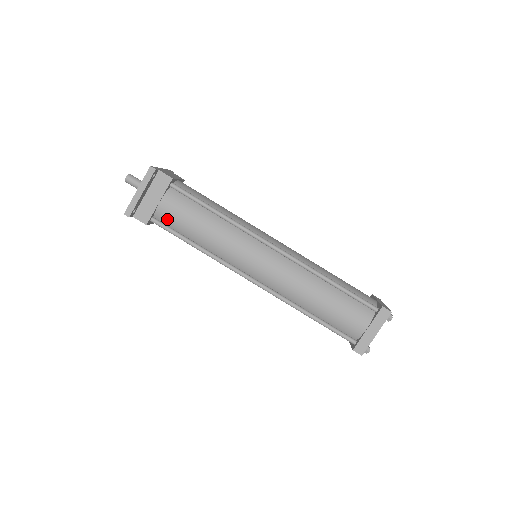
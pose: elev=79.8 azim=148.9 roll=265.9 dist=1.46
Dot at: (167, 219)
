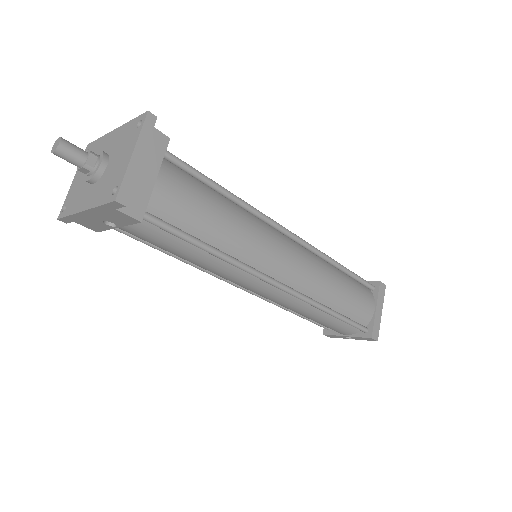
Dot at: (167, 209)
